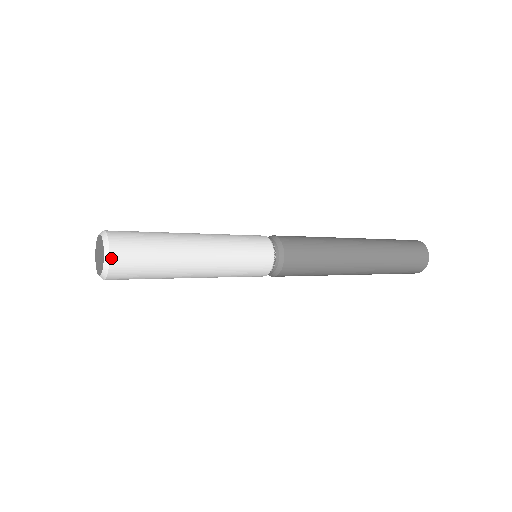
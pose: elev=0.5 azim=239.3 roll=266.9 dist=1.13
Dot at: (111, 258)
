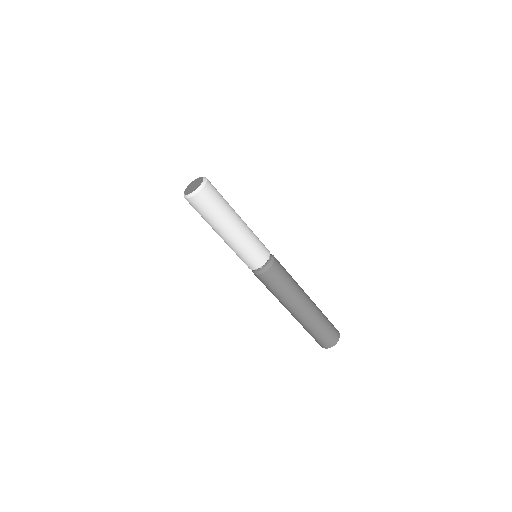
Dot at: occluded
